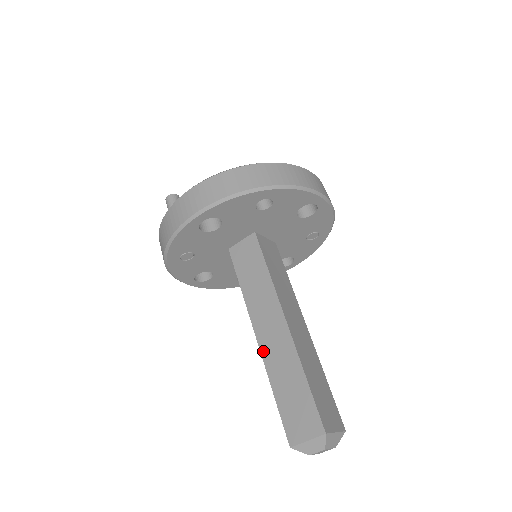
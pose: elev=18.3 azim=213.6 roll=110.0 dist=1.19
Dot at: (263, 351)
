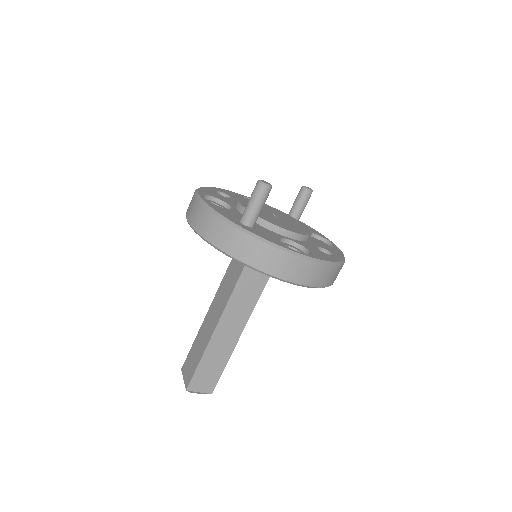
Dot at: (215, 335)
